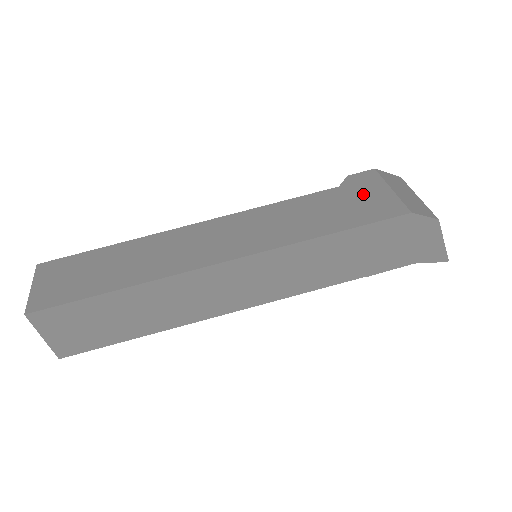
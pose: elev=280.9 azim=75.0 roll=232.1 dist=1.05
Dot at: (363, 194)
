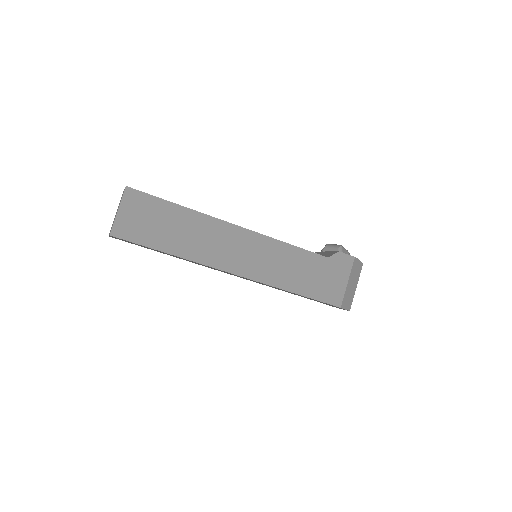
Dot at: (333, 275)
